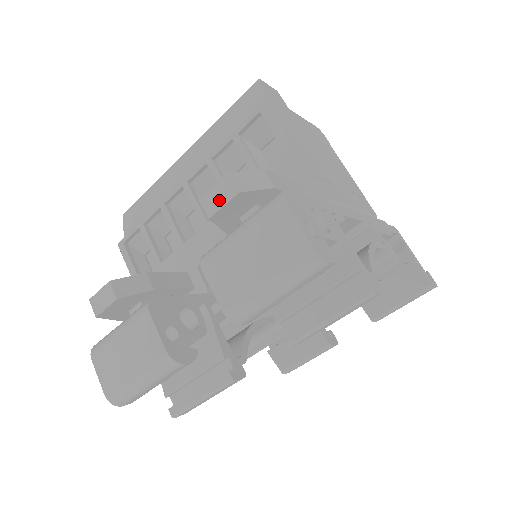
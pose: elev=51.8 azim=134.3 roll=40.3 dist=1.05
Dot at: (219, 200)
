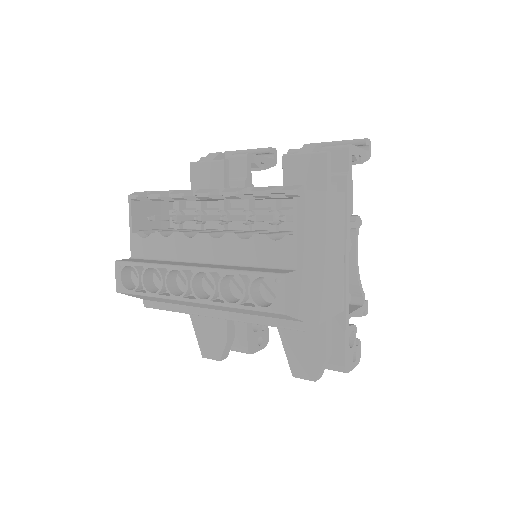
Dot at: occluded
